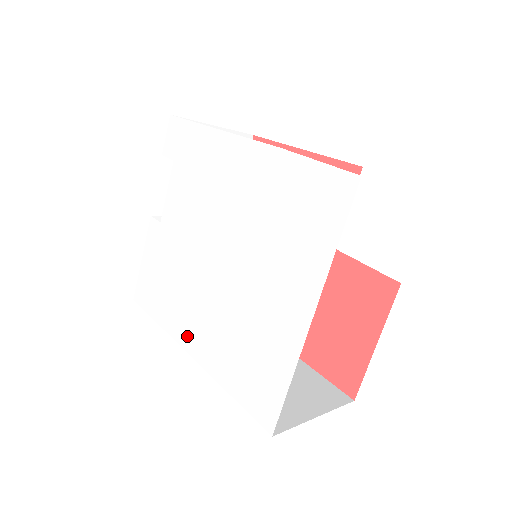
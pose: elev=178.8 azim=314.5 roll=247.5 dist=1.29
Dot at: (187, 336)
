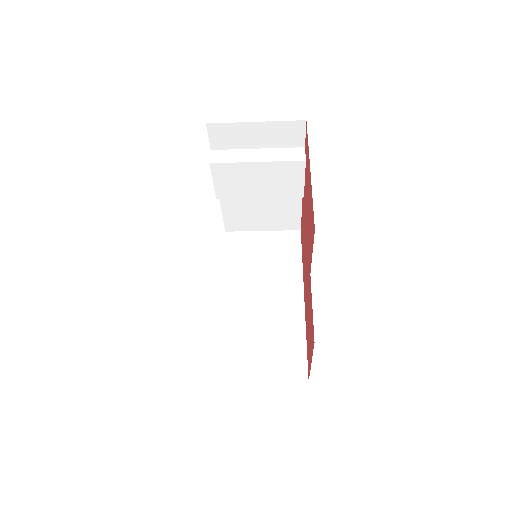
Dot at: occluded
